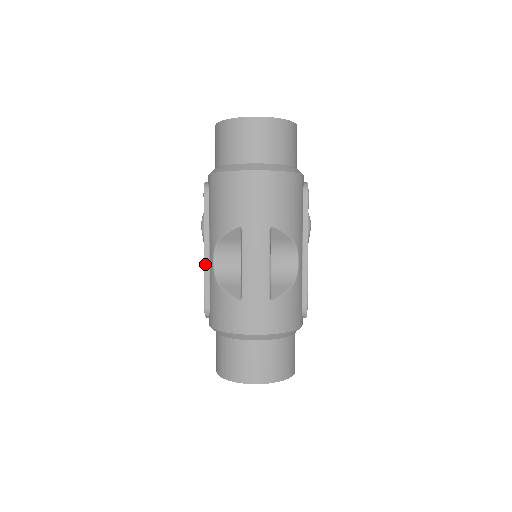
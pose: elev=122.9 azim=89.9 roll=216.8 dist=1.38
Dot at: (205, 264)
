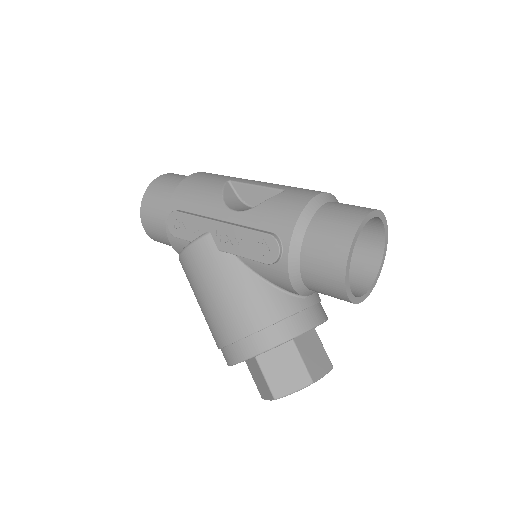
Dot at: (230, 224)
